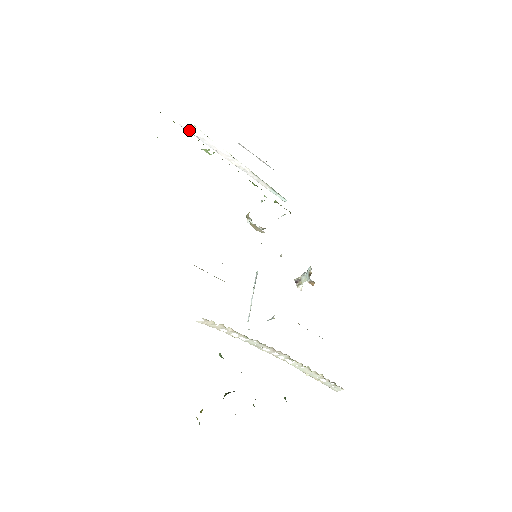
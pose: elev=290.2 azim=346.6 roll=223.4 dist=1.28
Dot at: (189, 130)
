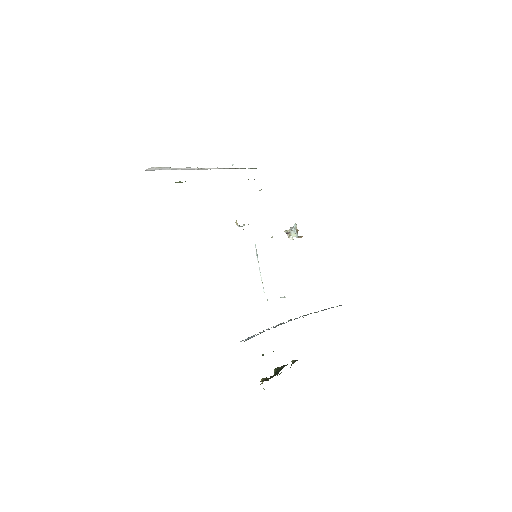
Dot at: occluded
